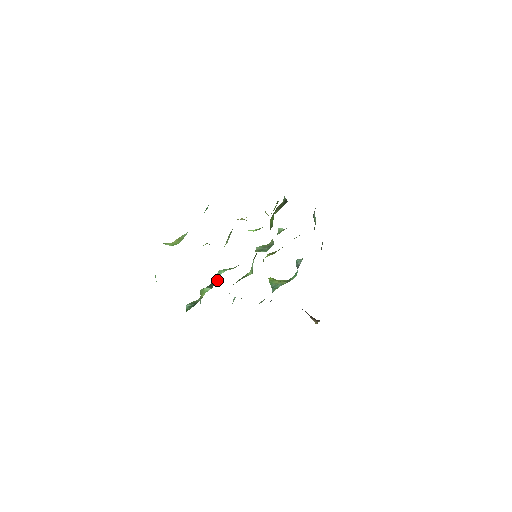
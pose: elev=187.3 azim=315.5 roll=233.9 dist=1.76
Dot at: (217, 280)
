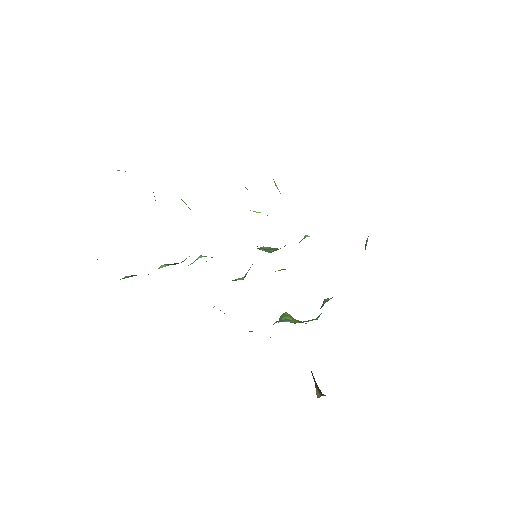
Dot at: occluded
